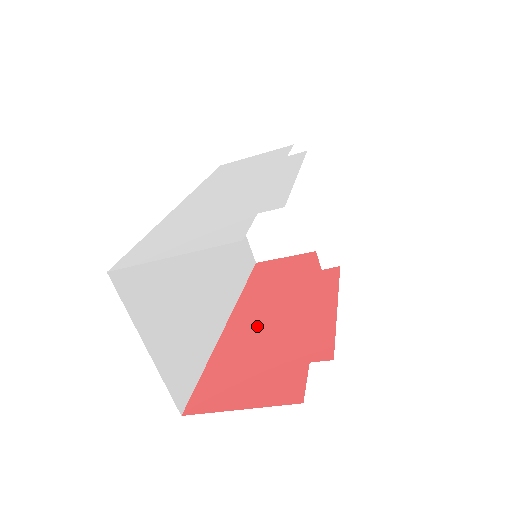
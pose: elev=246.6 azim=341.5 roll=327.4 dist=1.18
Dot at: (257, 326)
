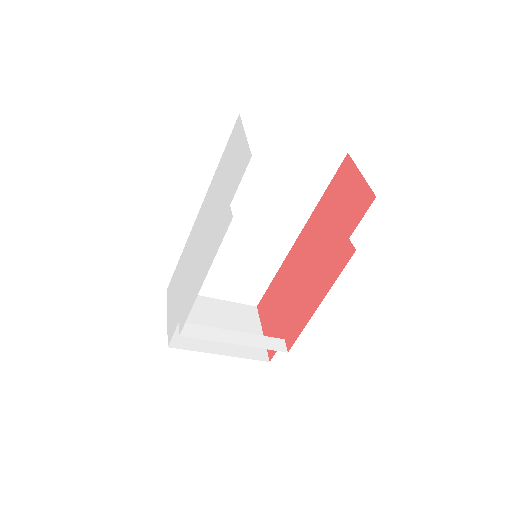
Dot at: (296, 269)
